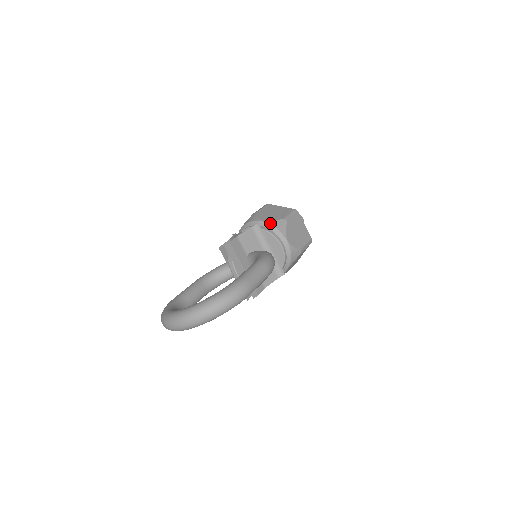
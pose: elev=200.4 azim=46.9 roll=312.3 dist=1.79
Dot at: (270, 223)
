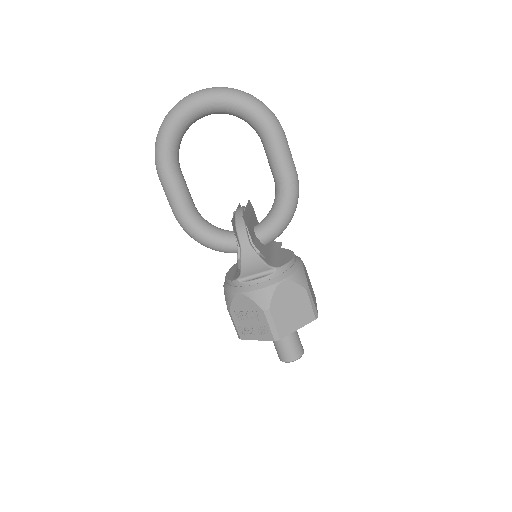
Dot at: occluded
